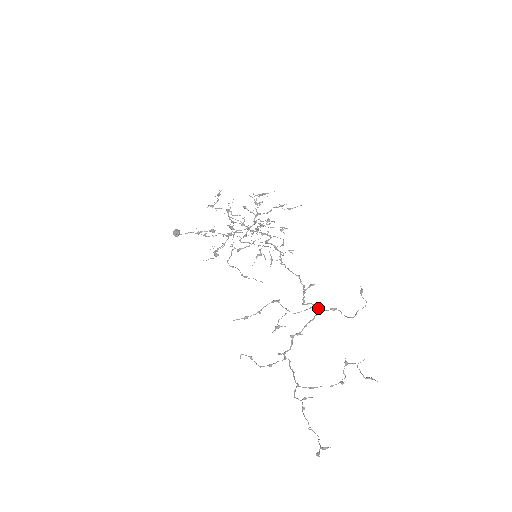
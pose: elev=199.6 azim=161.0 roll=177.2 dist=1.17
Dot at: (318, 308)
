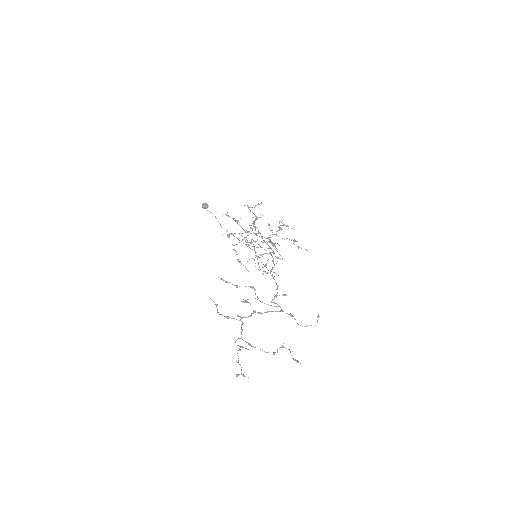
Dot at: (281, 309)
